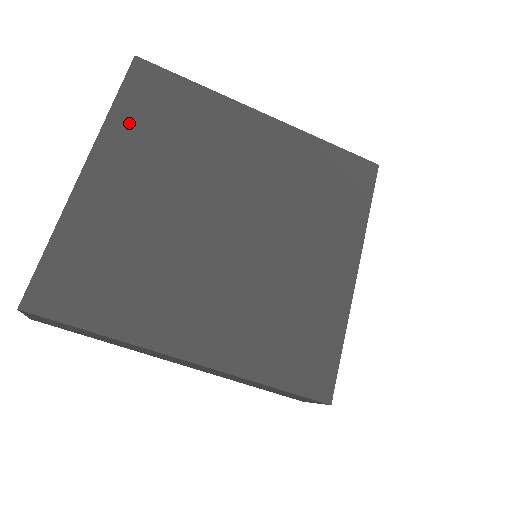
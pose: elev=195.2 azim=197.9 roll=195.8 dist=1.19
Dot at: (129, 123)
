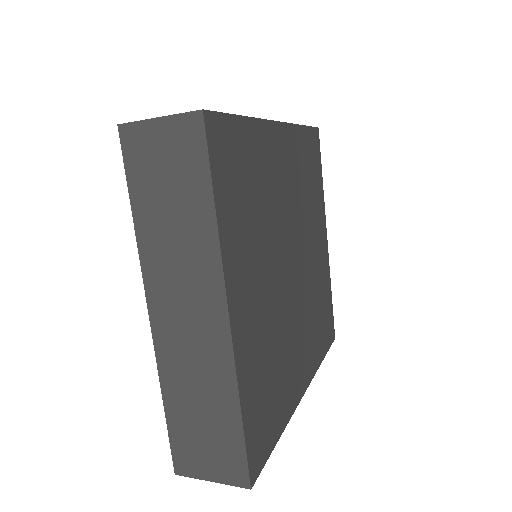
Dot at: (231, 222)
